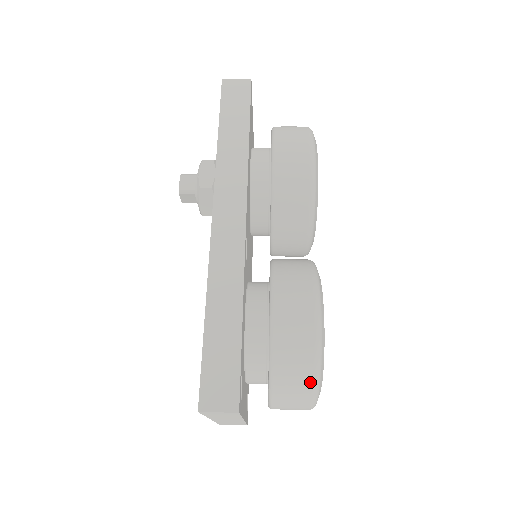
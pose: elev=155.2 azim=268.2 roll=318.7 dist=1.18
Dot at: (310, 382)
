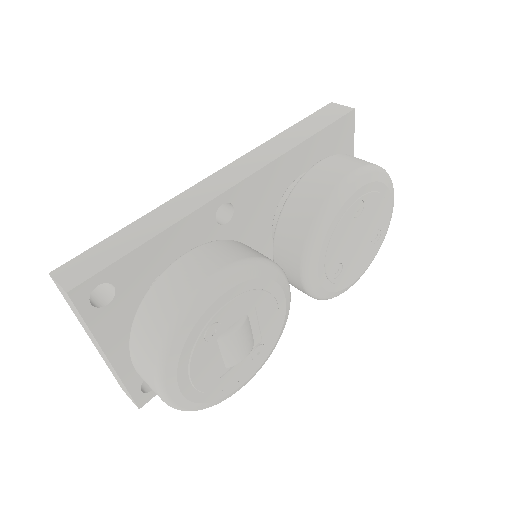
Dot at: (158, 340)
